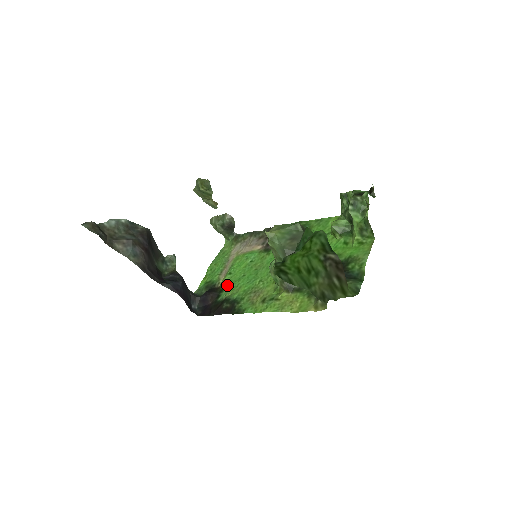
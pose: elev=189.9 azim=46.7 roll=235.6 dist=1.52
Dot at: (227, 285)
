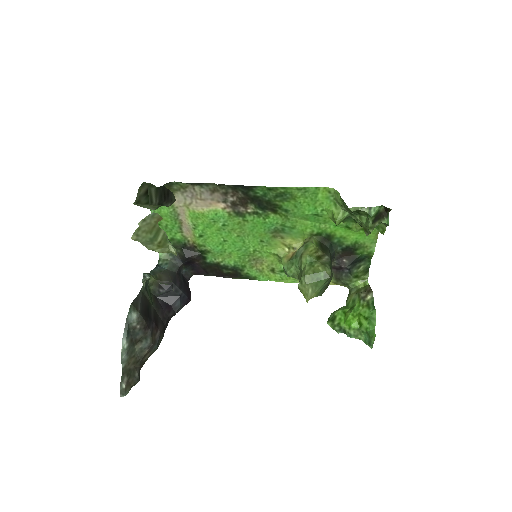
Dot at: (208, 249)
